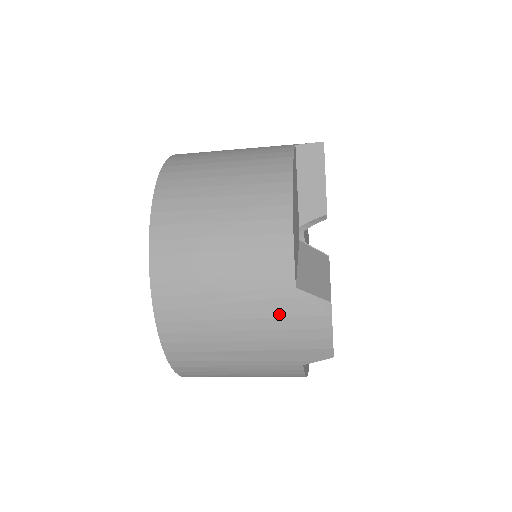
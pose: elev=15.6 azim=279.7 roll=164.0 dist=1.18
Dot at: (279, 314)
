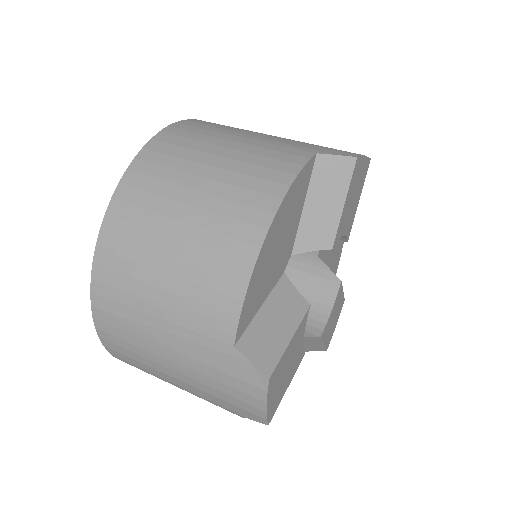
Dot at: (212, 364)
